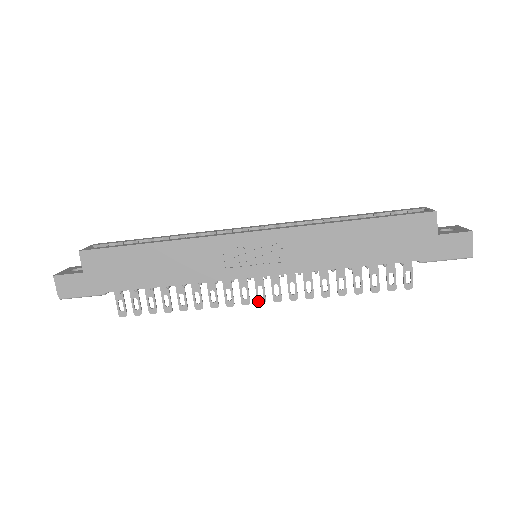
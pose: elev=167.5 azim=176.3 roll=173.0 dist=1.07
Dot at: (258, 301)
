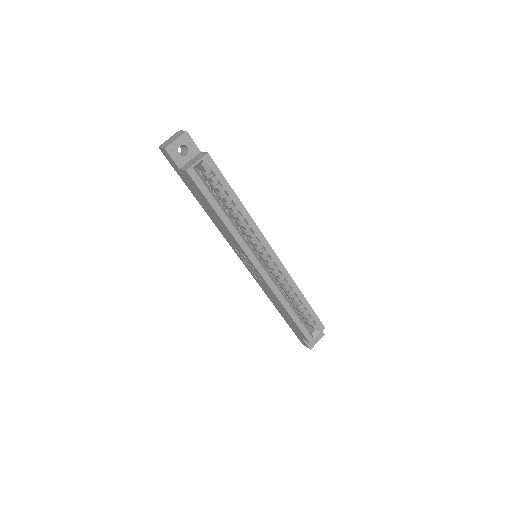
Dot at: occluded
